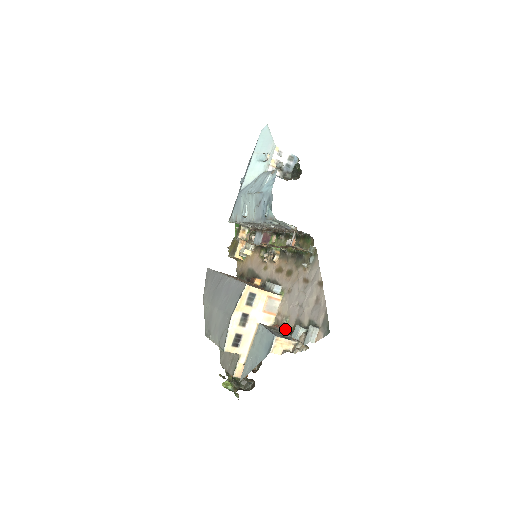
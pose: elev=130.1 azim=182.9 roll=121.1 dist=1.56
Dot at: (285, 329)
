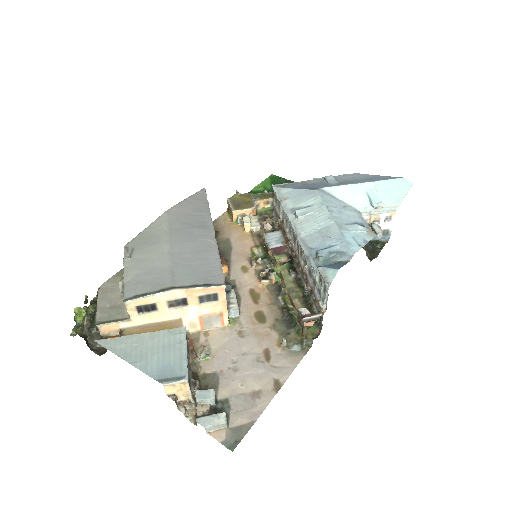
Dot at: (195, 361)
